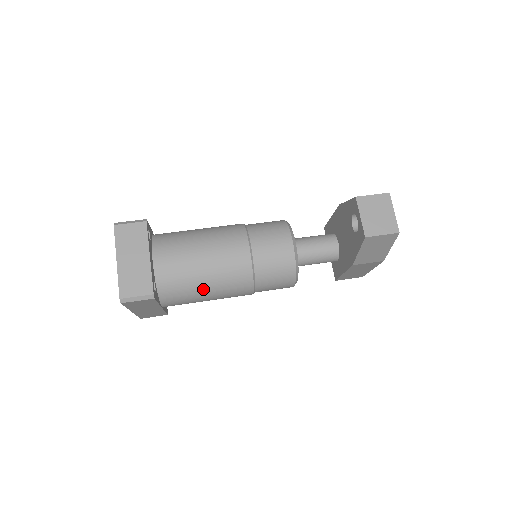
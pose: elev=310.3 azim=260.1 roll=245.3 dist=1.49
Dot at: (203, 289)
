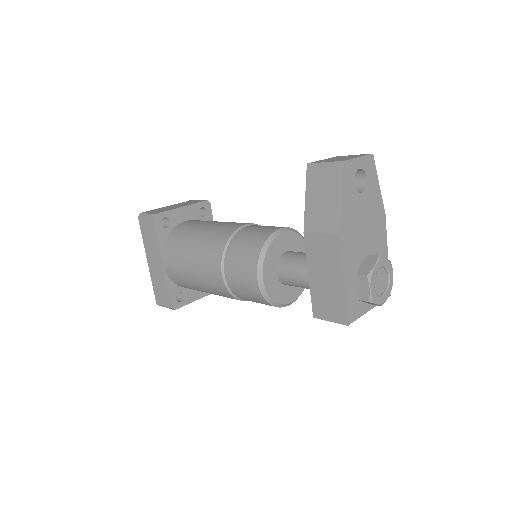
Dot at: (191, 245)
